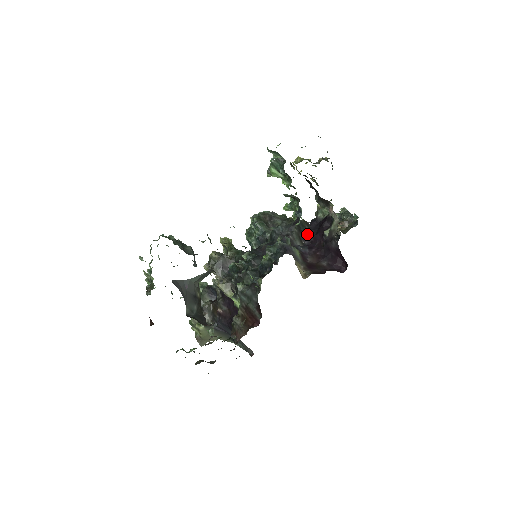
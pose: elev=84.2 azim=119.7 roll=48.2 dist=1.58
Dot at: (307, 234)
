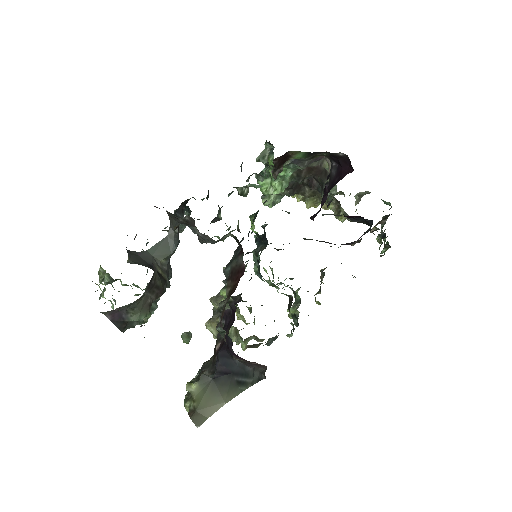
Dot at: (316, 213)
